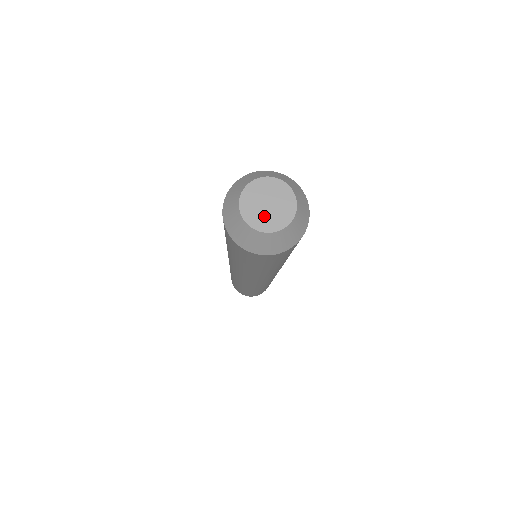
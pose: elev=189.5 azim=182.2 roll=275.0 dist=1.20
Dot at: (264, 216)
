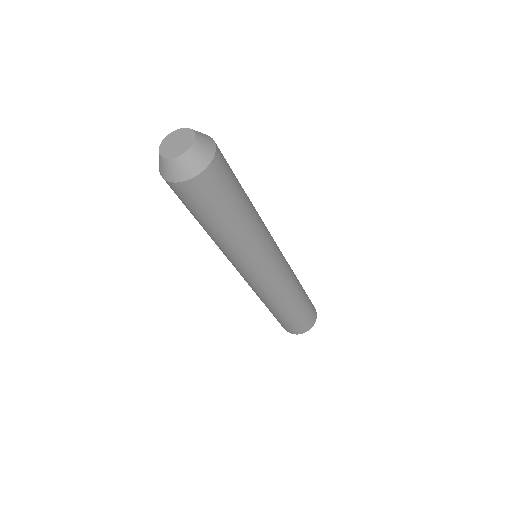
Dot at: (172, 149)
